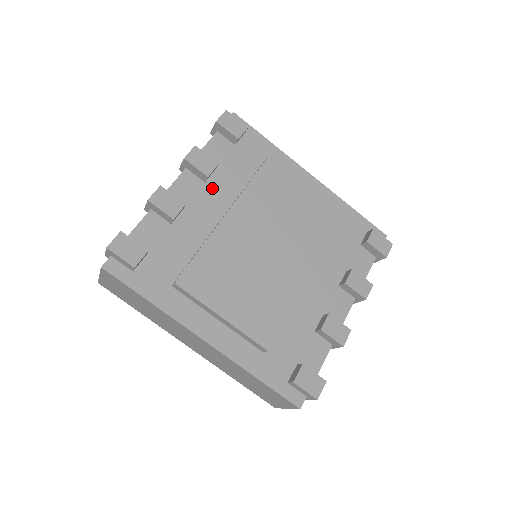
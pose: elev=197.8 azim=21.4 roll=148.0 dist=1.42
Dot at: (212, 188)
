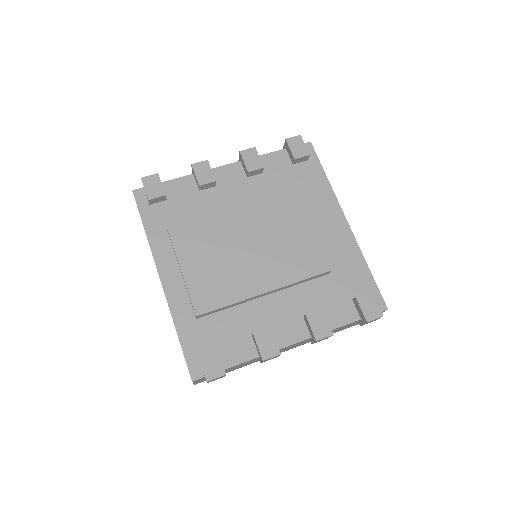
Dot at: (250, 184)
